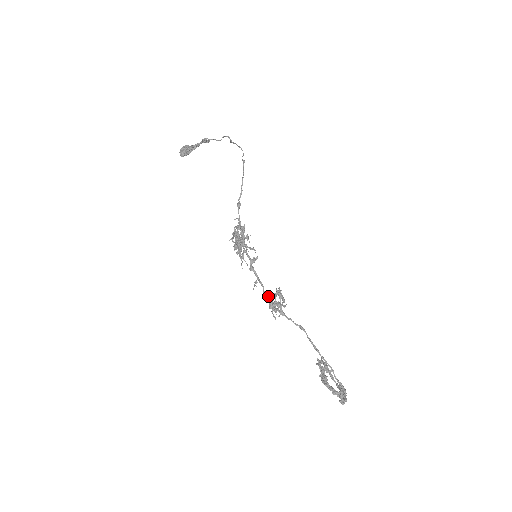
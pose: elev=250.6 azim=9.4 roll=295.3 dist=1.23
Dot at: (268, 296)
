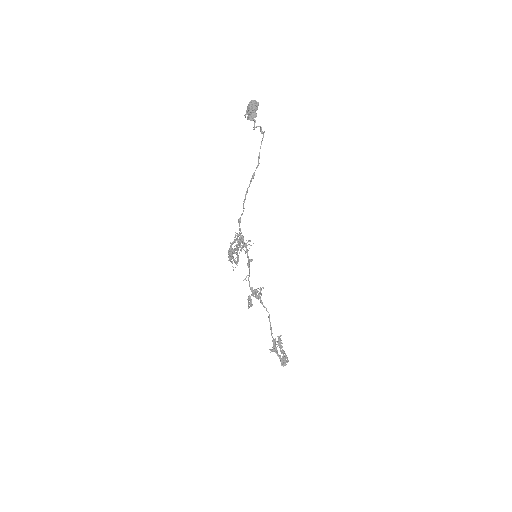
Dot at: (252, 289)
